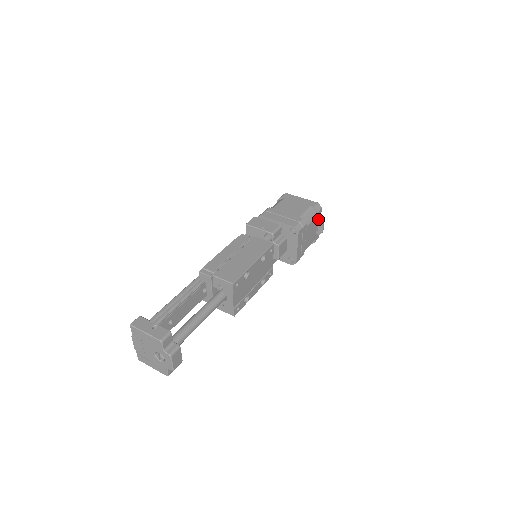
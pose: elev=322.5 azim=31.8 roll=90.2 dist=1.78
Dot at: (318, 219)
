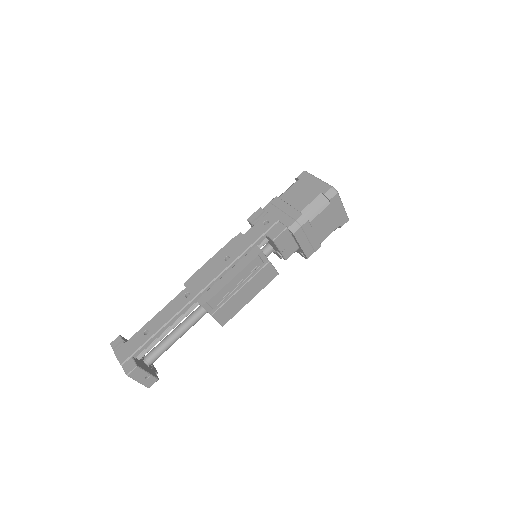
Dot at: occluded
